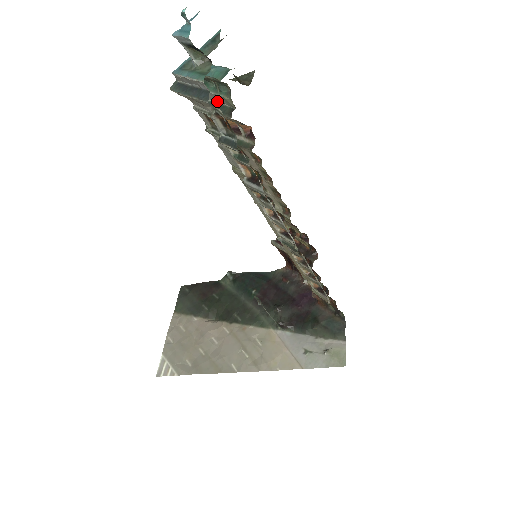
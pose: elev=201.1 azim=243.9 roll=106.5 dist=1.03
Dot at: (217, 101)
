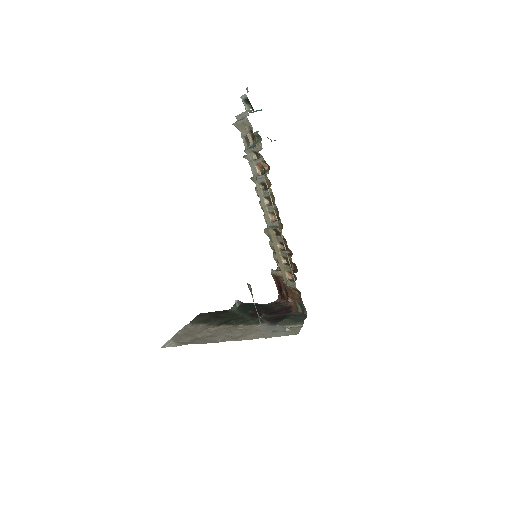
Dot at: occluded
